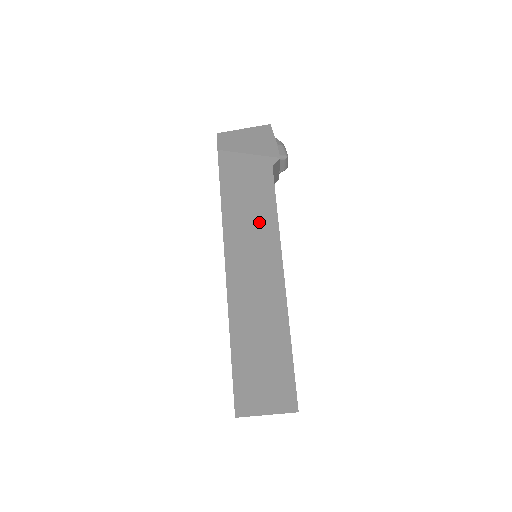
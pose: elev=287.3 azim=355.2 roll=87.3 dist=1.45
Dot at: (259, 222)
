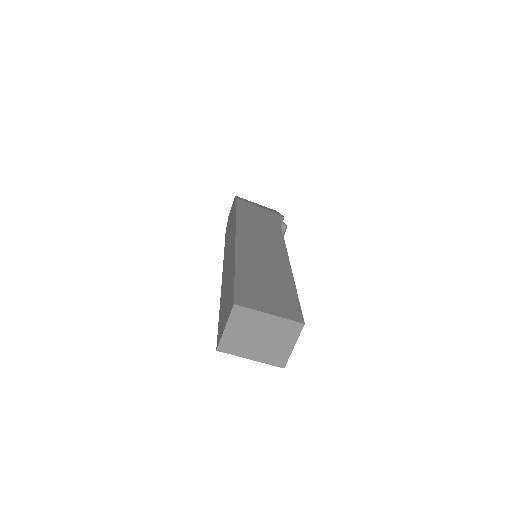
Dot at: (267, 230)
